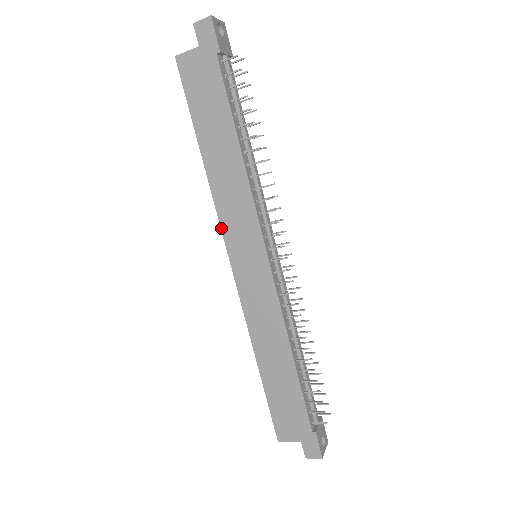
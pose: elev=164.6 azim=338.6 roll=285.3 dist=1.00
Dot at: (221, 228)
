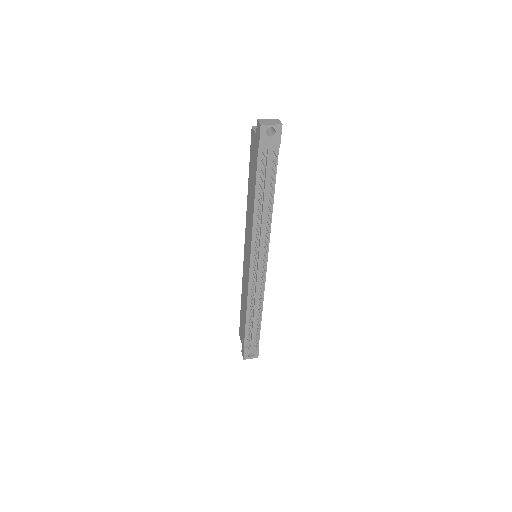
Dot at: (245, 229)
